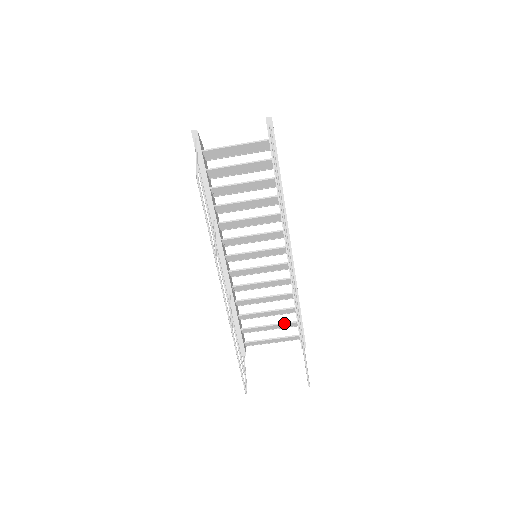
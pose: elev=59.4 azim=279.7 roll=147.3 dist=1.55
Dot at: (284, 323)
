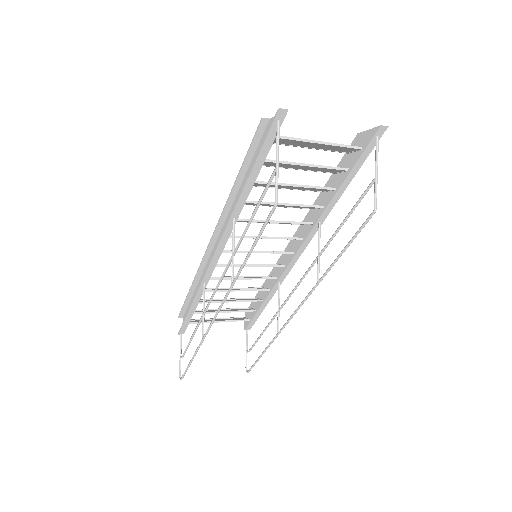
Dot at: (242, 311)
